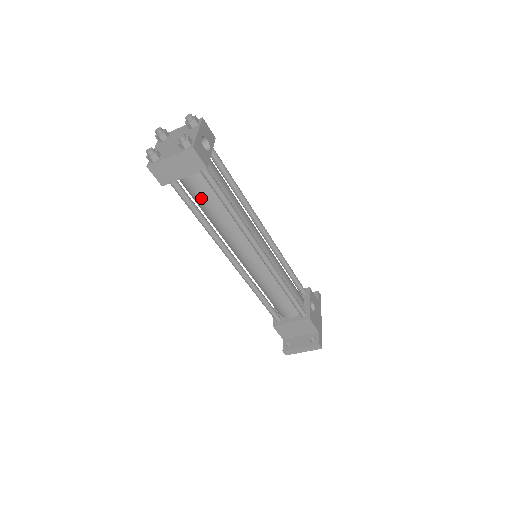
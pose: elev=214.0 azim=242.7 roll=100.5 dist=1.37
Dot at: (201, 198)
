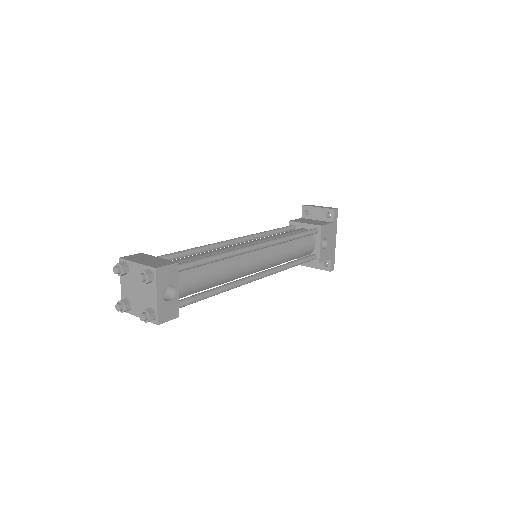
Dot at: occluded
